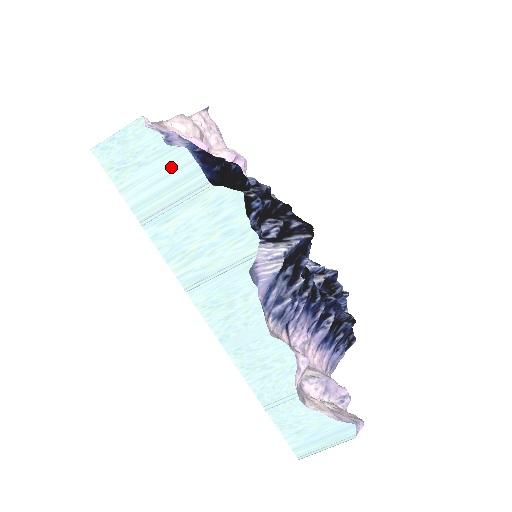
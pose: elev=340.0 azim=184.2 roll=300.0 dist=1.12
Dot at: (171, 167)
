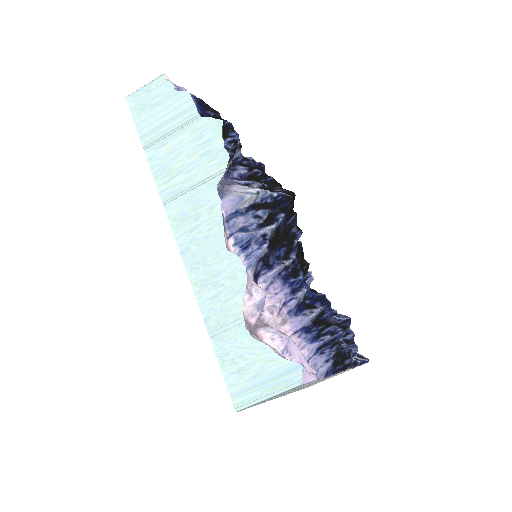
Dot at: (175, 105)
